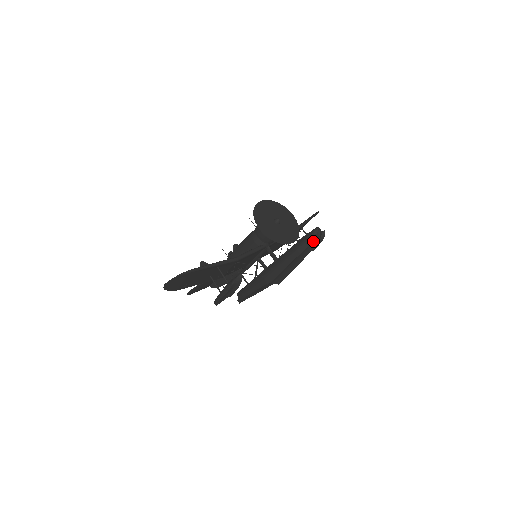
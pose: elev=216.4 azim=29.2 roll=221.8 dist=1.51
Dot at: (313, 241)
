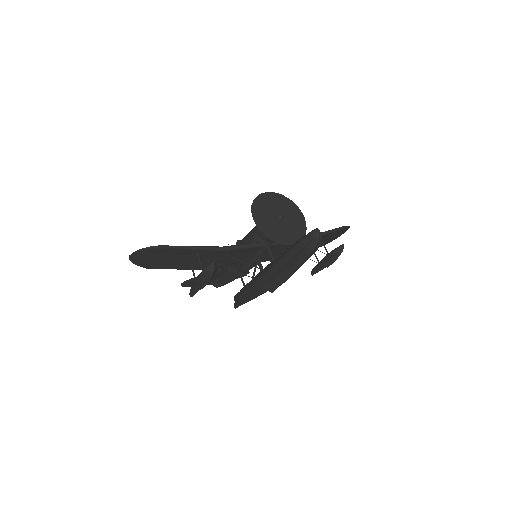
Dot at: (309, 244)
